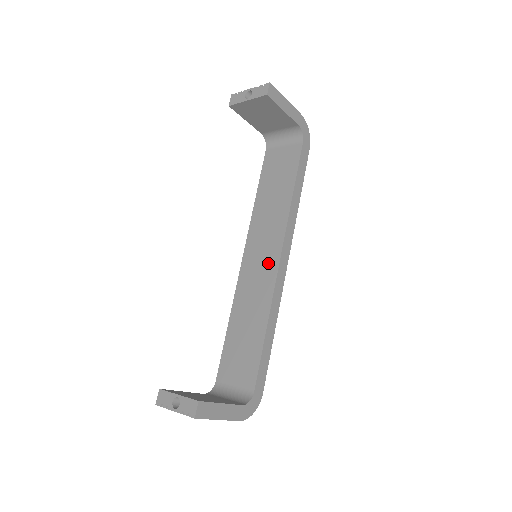
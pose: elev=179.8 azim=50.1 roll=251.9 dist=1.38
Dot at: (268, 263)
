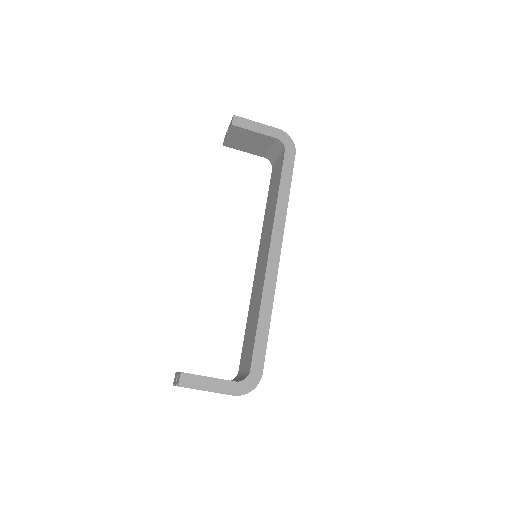
Dot at: (264, 259)
